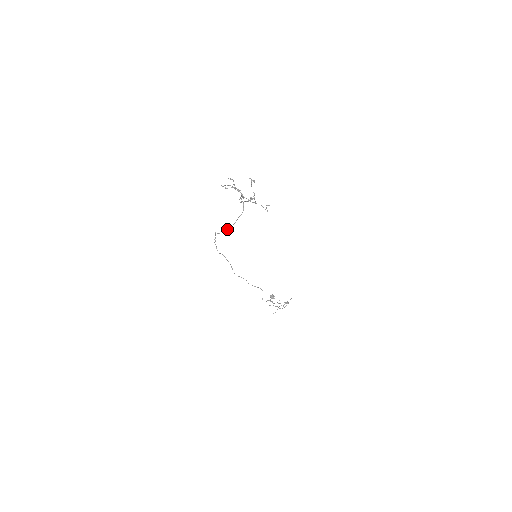
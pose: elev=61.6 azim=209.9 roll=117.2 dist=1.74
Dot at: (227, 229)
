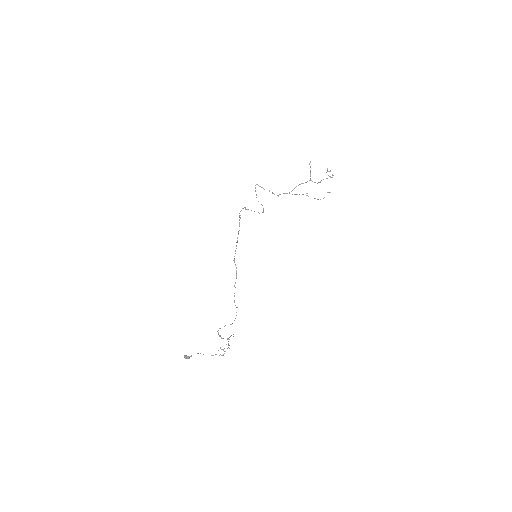
Dot at: occluded
